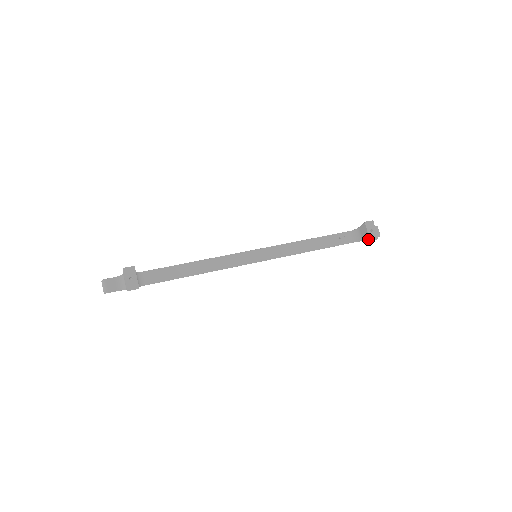
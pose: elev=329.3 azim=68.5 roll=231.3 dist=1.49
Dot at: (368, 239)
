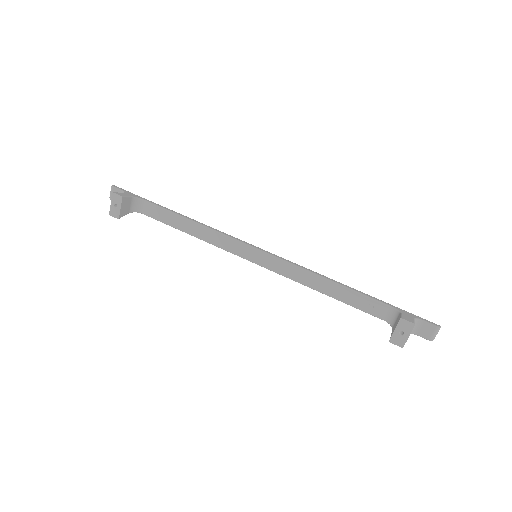
Dot at: (390, 338)
